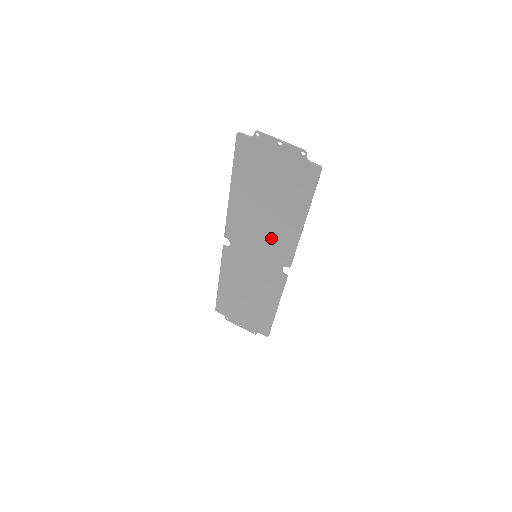
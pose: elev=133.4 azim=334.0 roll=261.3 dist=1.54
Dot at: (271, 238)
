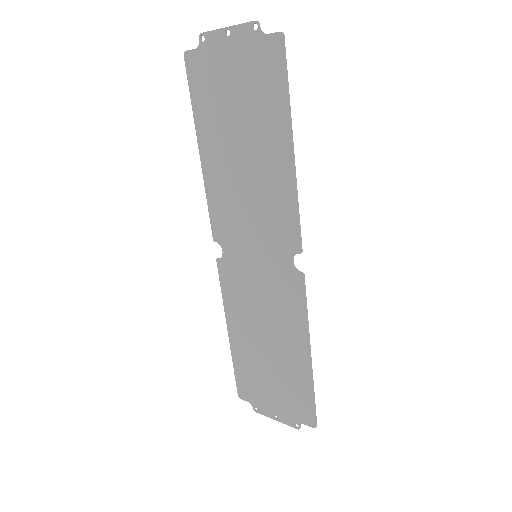
Dot at: (263, 208)
